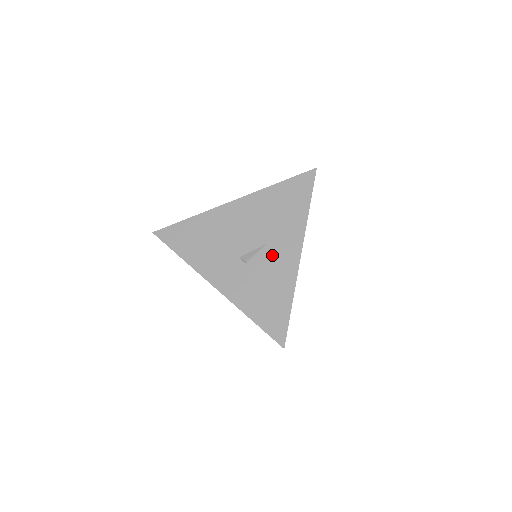
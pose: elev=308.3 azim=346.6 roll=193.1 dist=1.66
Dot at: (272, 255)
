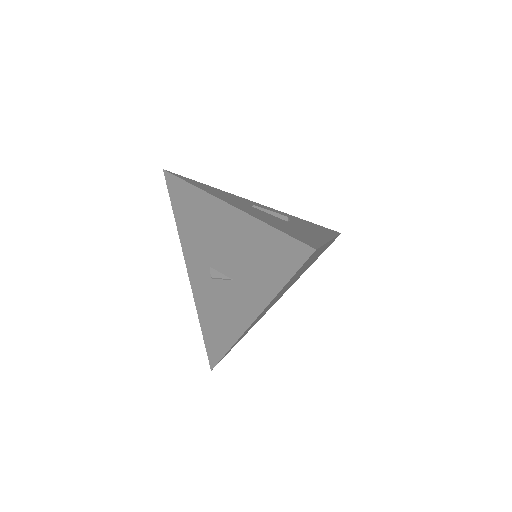
Dot at: (232, 295)
